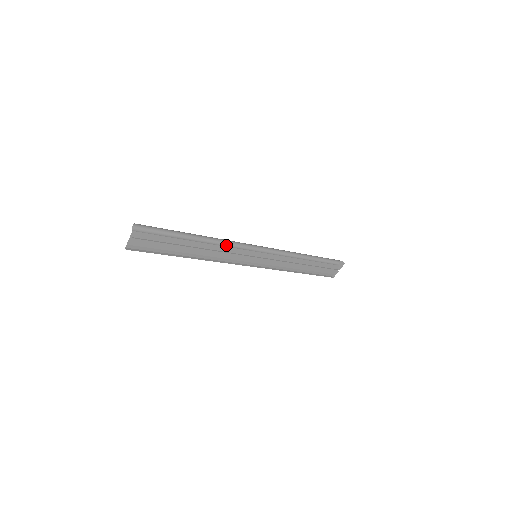
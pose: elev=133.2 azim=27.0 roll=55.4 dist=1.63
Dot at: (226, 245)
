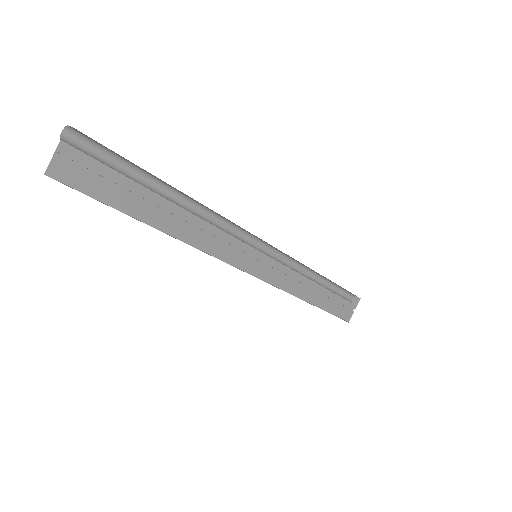
Dot at: (214, 225)
